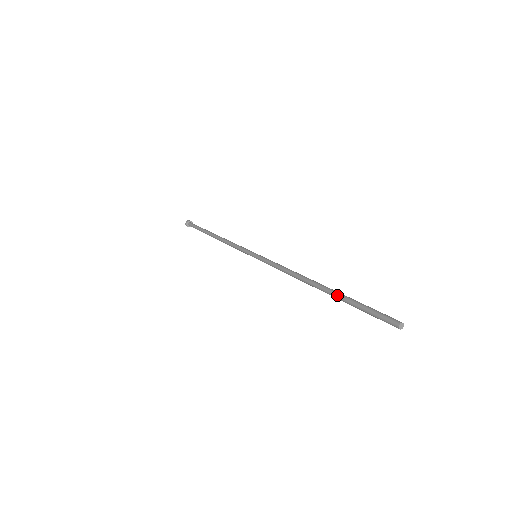
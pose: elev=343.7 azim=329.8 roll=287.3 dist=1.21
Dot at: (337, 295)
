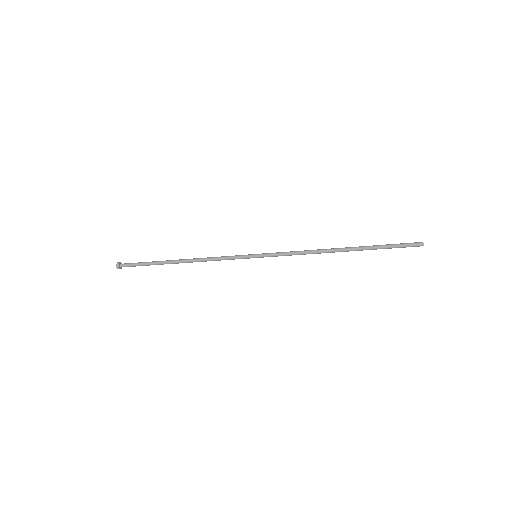
Dot at: (366, 247)
